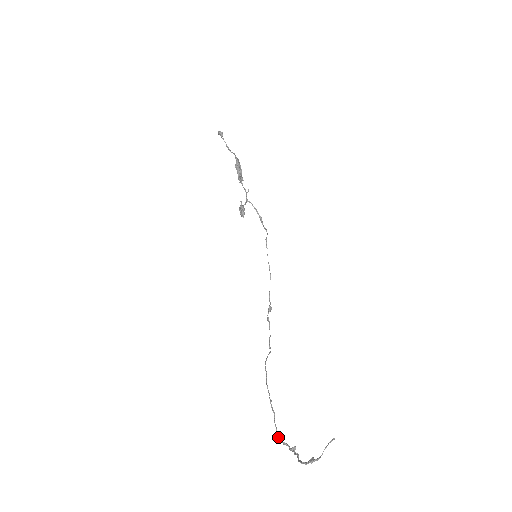
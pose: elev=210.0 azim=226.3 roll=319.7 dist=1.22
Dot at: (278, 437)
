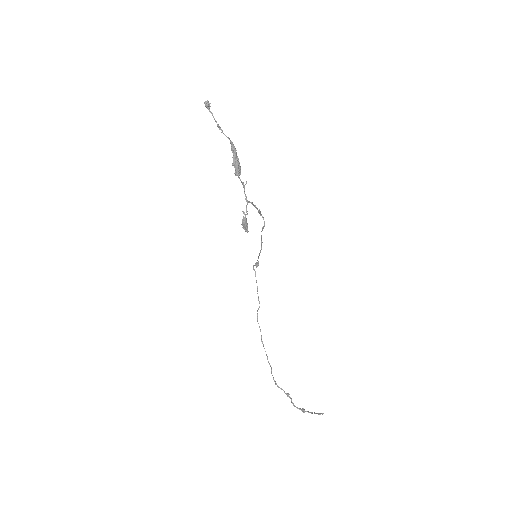
Dot at: (275, 384)
